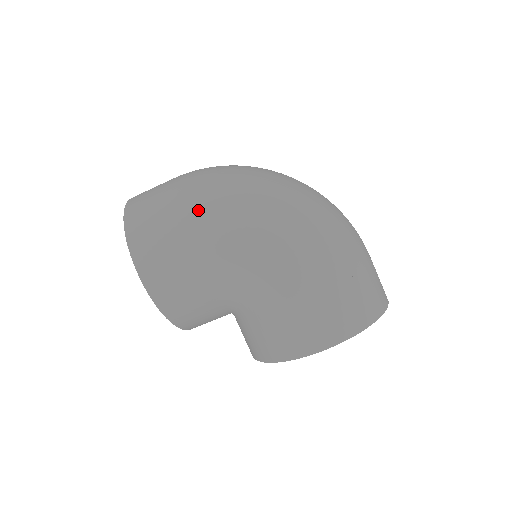
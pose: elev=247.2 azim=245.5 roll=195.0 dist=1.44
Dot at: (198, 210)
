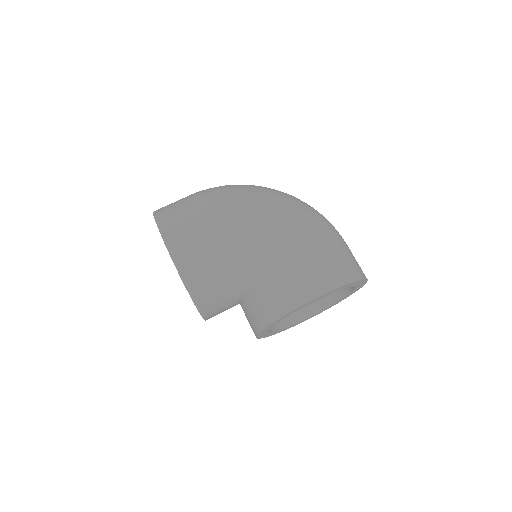
Dot at: (214, 199)
